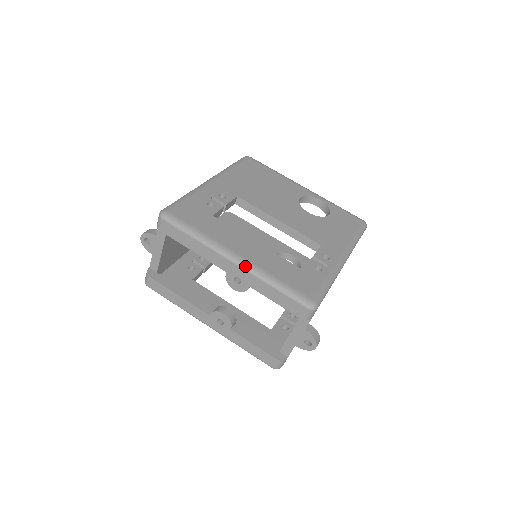
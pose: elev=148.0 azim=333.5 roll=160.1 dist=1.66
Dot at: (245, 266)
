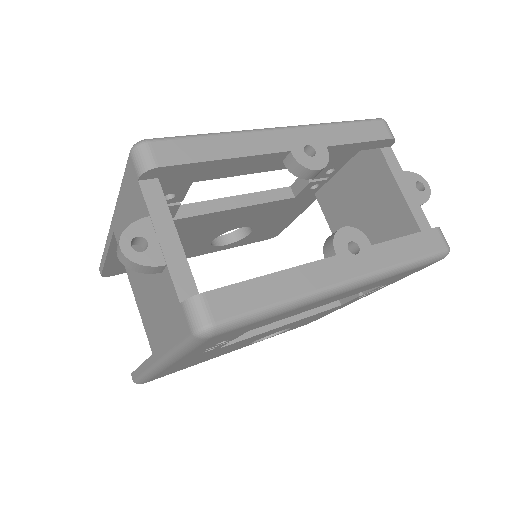
Dot at: occluded
